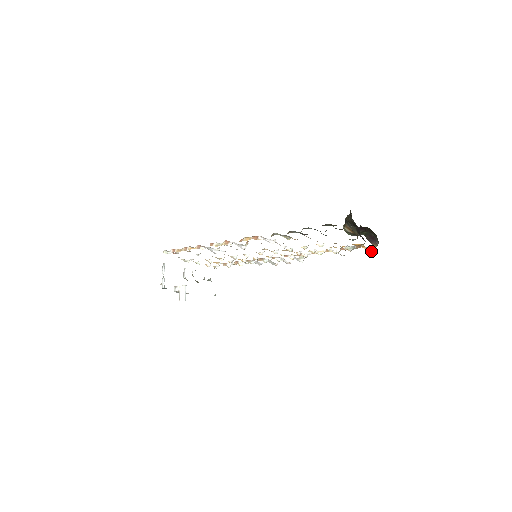
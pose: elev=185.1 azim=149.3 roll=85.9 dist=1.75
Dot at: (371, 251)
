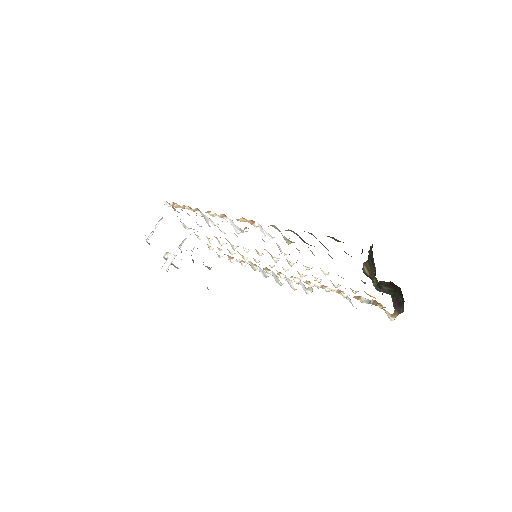
Dot at: (389, 317)
